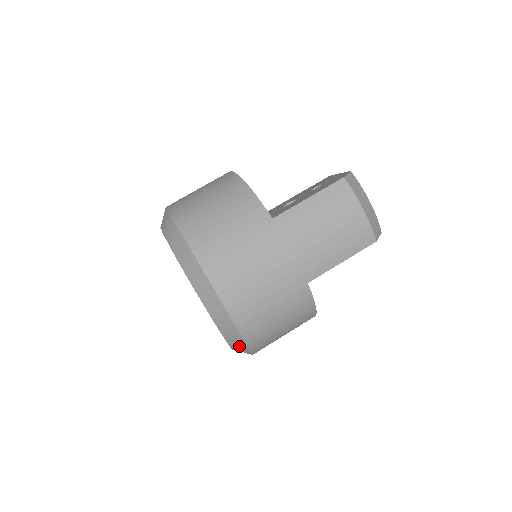
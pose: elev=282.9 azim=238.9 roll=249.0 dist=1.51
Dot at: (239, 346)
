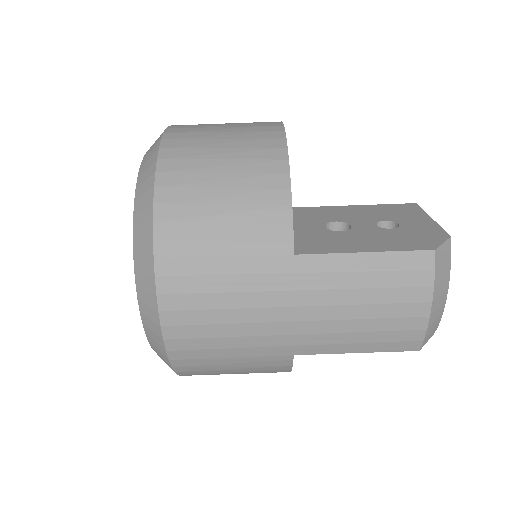
Dot at: occluded
